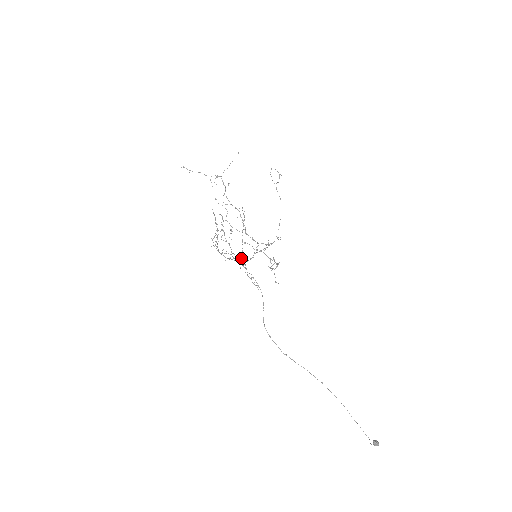
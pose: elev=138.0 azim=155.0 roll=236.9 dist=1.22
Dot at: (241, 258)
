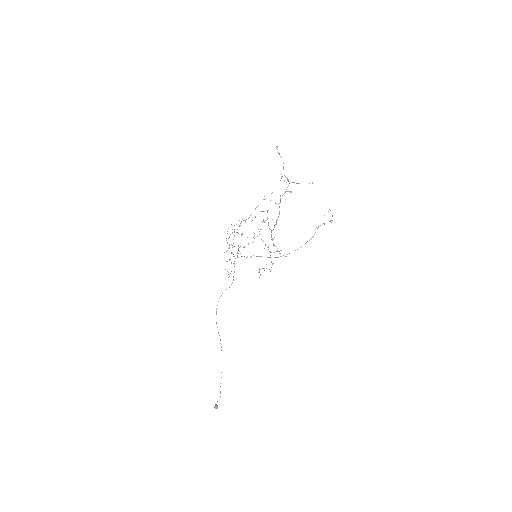
Dot at: (229, 259)
